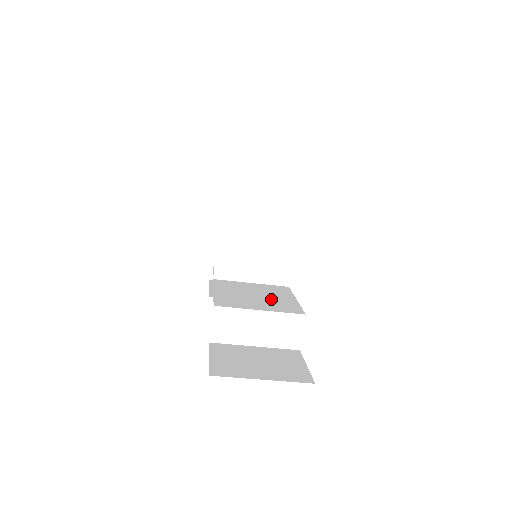
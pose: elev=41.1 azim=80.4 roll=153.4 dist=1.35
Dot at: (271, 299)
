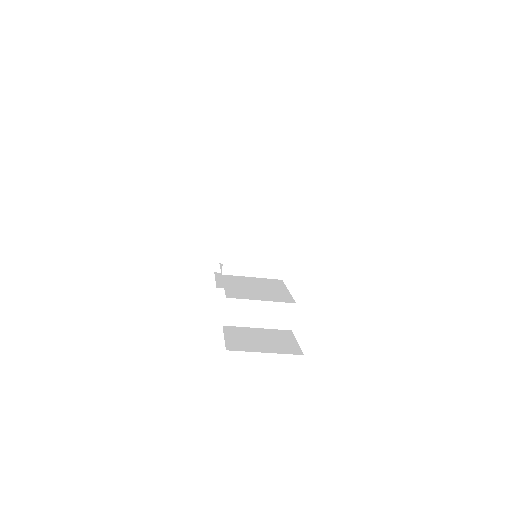
Dot at: (269, 291)
